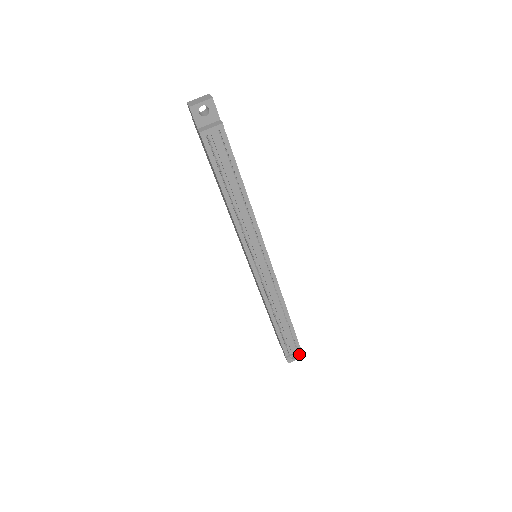
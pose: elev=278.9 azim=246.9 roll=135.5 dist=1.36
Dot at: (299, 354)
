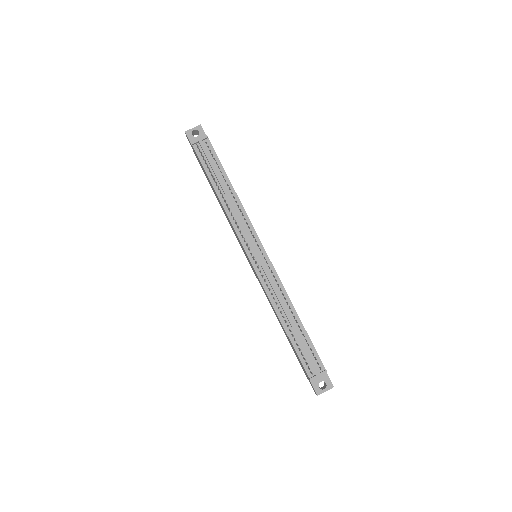
Dot at: (328, 382)
